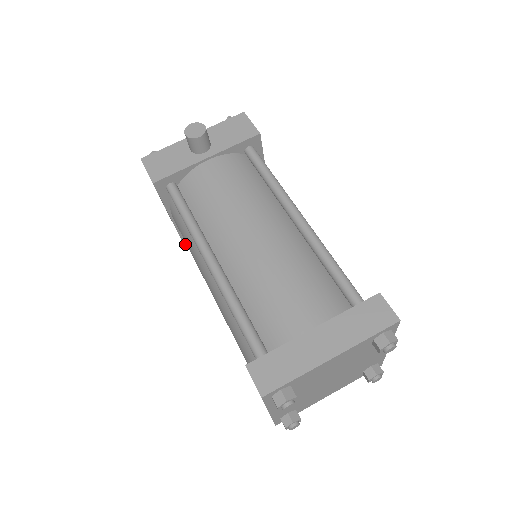
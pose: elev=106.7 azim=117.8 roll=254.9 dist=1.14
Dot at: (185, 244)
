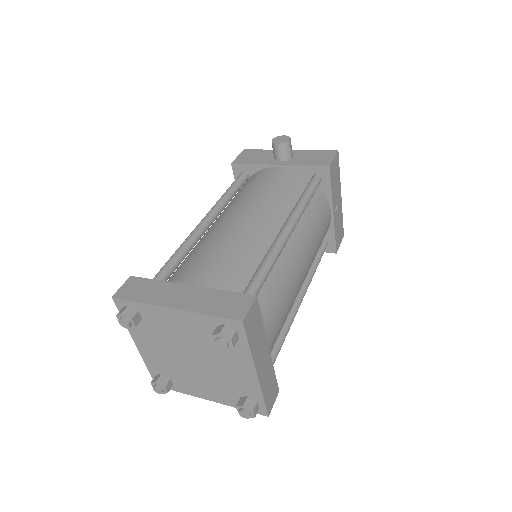
Dot at: occluded
